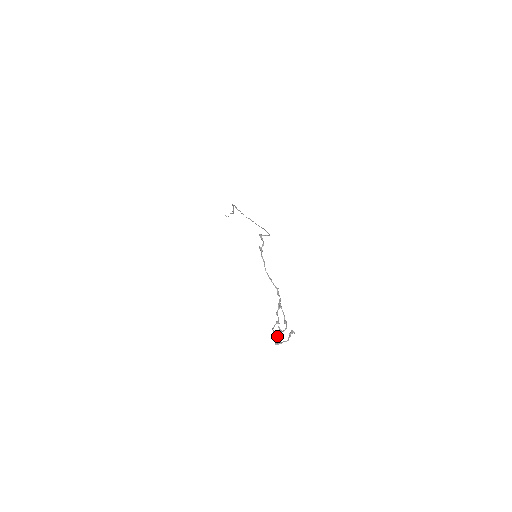
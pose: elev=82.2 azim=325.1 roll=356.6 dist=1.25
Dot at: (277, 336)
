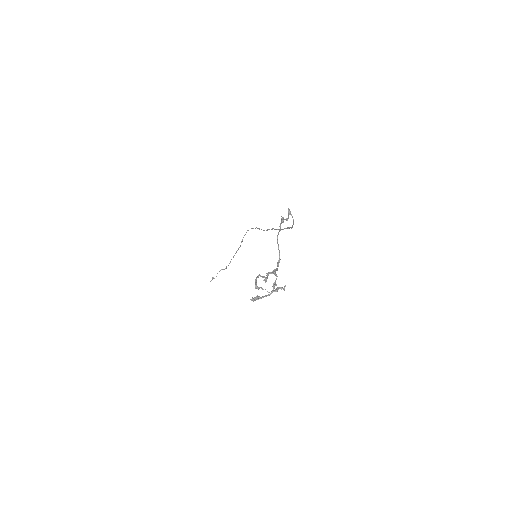
Dot at: occluded
